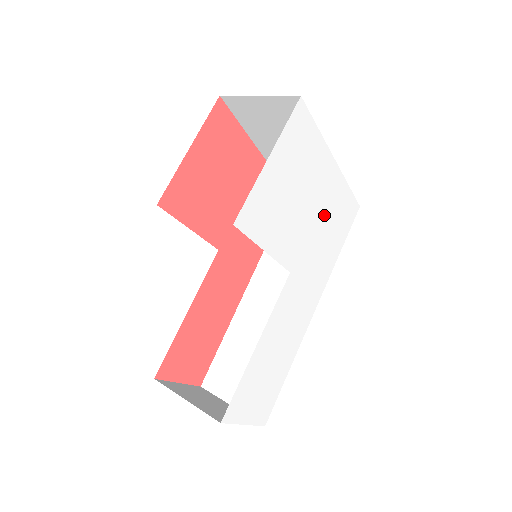
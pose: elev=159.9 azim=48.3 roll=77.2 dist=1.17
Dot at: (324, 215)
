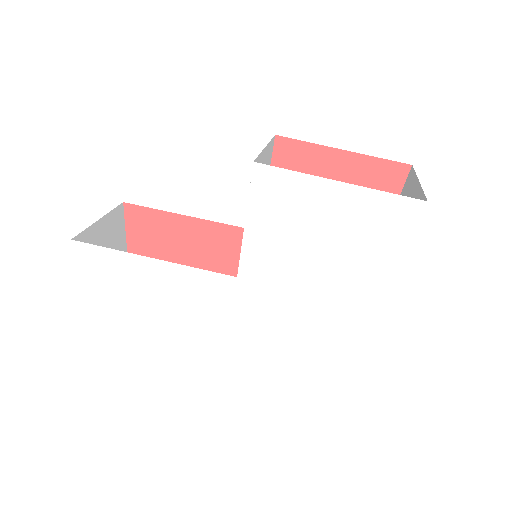
Dot at: (317, 308)
